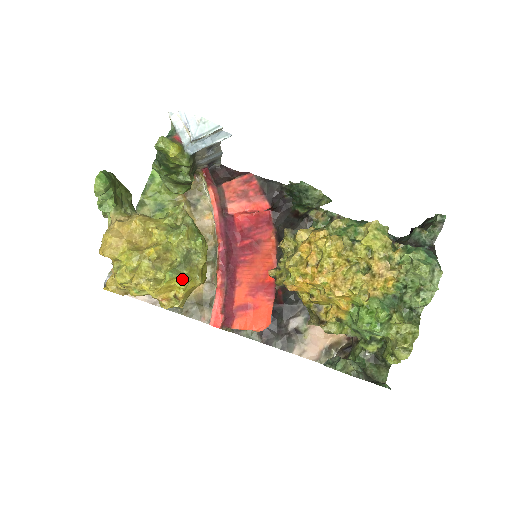
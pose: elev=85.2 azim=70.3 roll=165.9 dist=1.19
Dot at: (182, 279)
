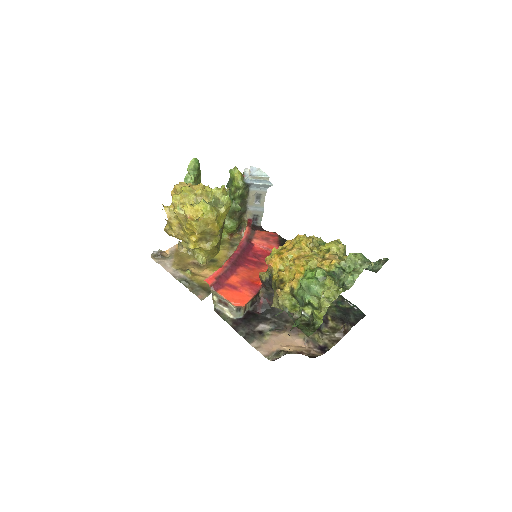
Dot at: (207, 206)
